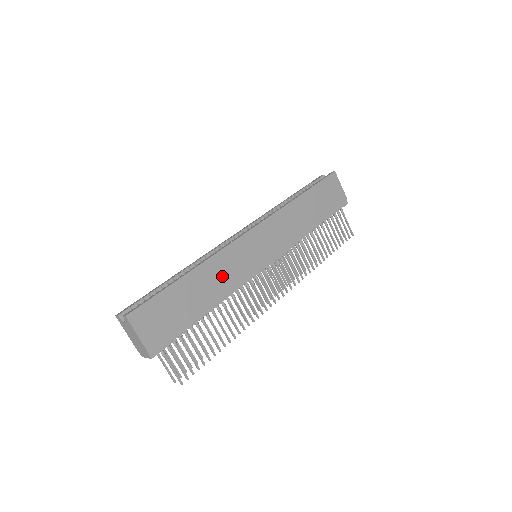
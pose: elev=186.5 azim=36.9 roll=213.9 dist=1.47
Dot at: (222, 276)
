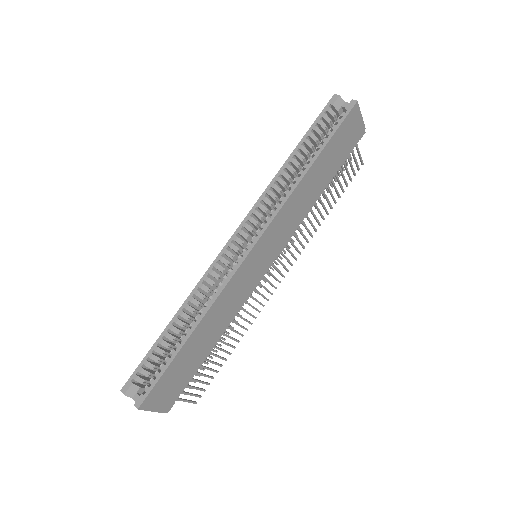
Dot at: (225, 312)
